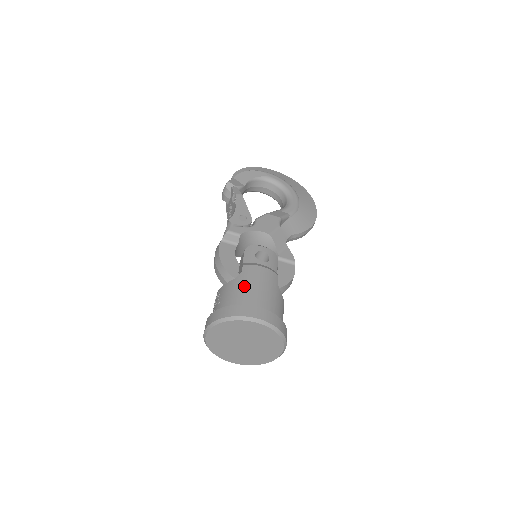
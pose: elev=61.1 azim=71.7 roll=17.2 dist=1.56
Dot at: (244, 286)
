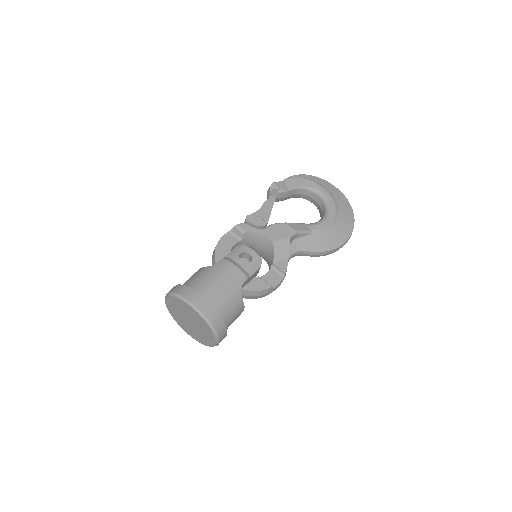
Dot at: (208, 275)
